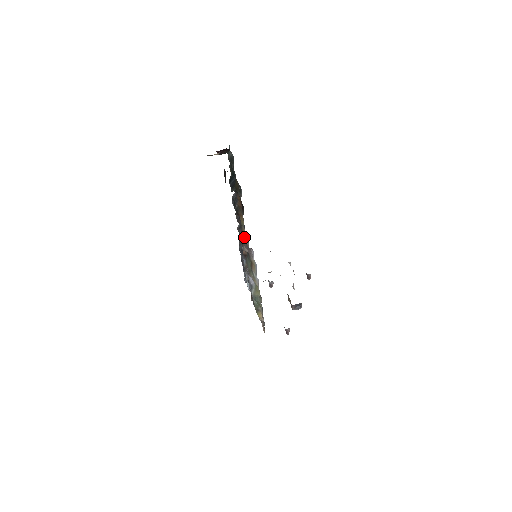
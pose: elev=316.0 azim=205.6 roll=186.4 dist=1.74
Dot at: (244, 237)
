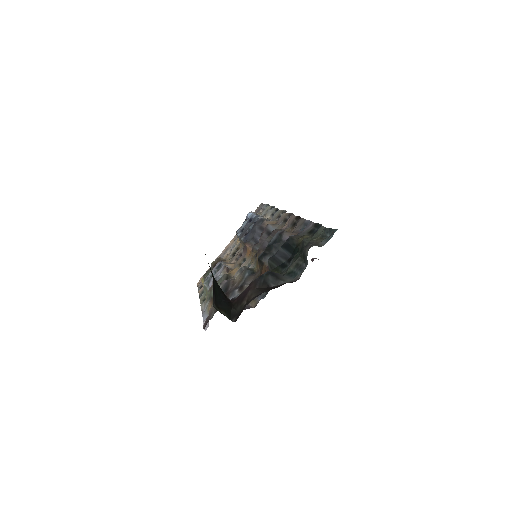
Dot at: (207, 322)
